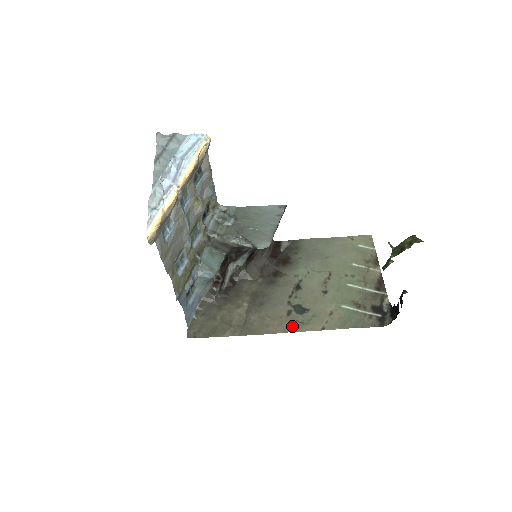
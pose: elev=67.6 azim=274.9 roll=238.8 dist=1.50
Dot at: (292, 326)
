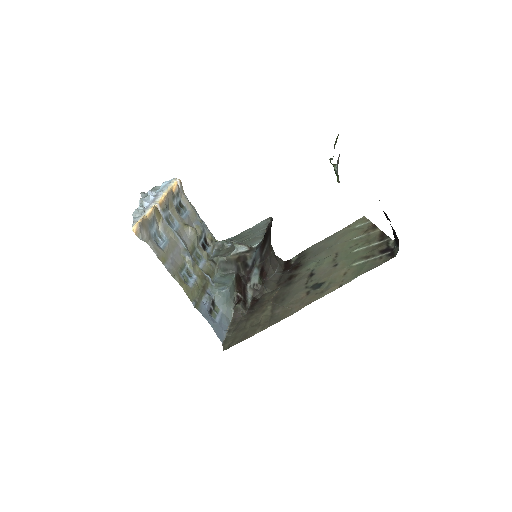
Dot at: (313, 298)
